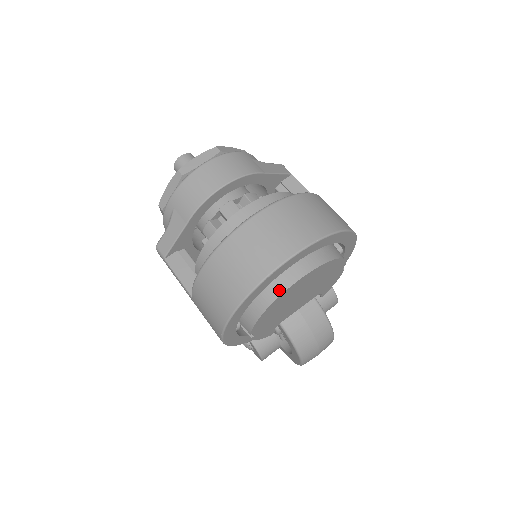
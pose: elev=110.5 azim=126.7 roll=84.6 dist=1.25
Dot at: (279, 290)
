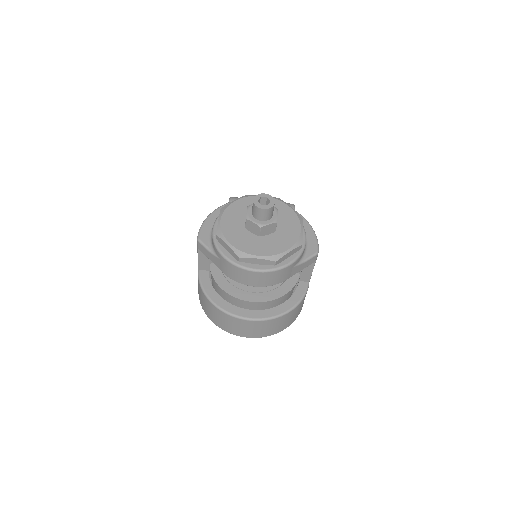
Dot at: occluded
